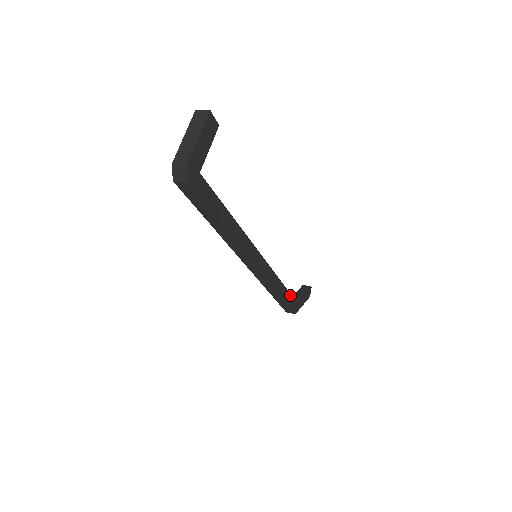
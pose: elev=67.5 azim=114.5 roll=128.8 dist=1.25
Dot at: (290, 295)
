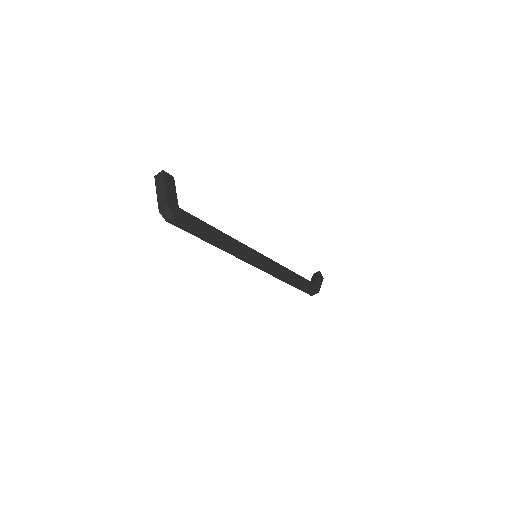
Dot at: (304, 279)
